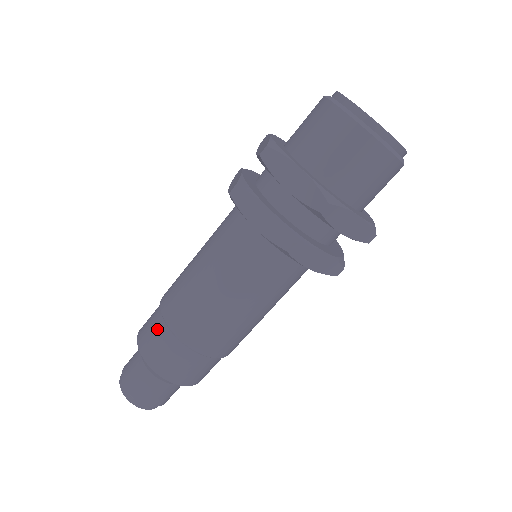
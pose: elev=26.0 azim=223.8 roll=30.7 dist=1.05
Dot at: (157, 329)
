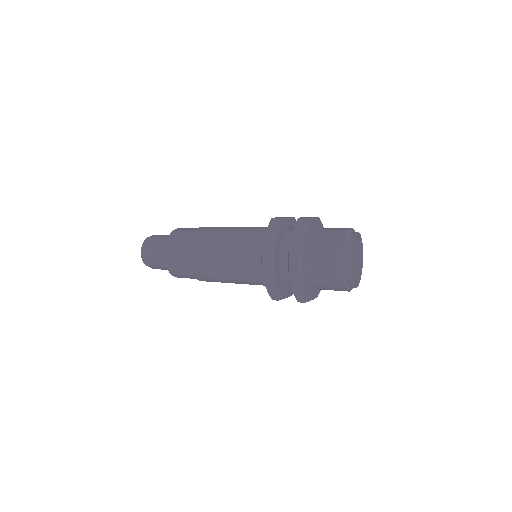
Dot at: (181, 260)
